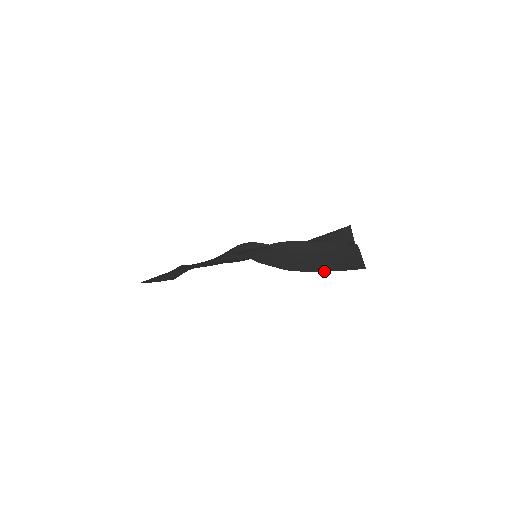
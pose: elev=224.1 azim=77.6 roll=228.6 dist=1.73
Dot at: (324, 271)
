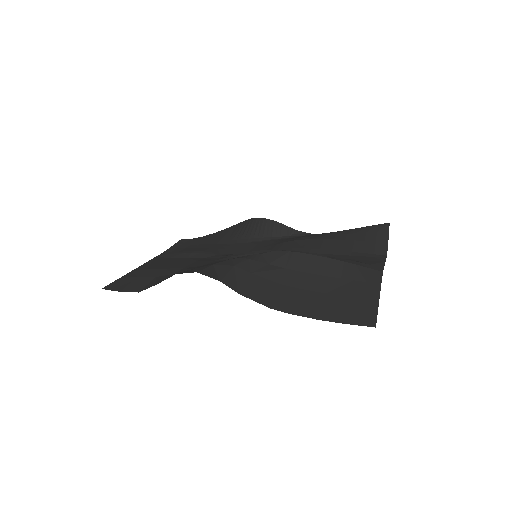
Dot at: (319, 319)
